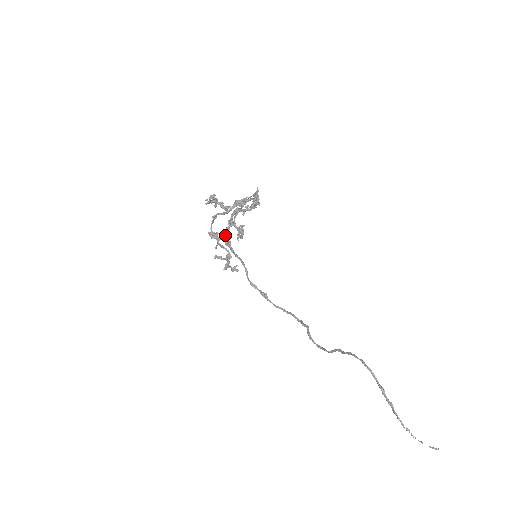
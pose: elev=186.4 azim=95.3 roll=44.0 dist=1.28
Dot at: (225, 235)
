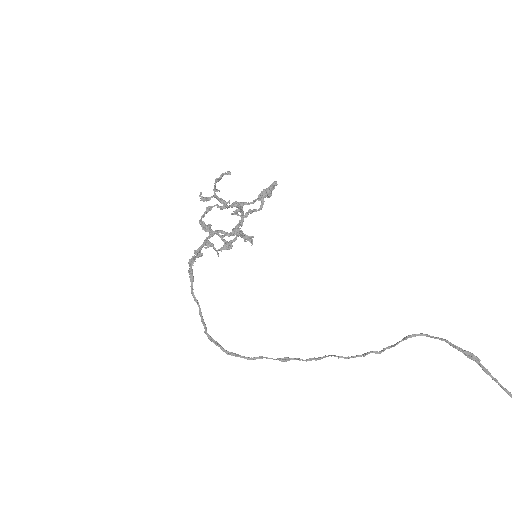
Dot at: (194, 259)
